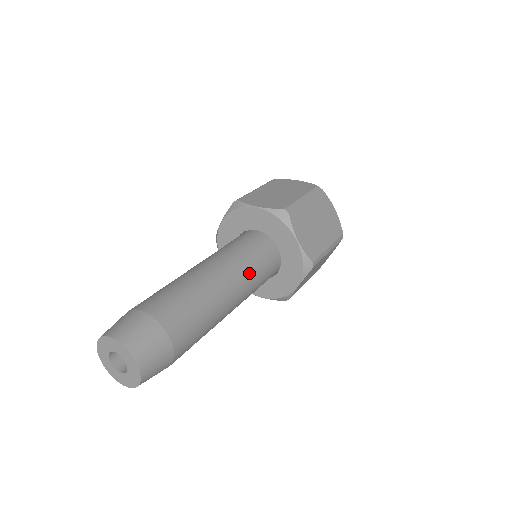
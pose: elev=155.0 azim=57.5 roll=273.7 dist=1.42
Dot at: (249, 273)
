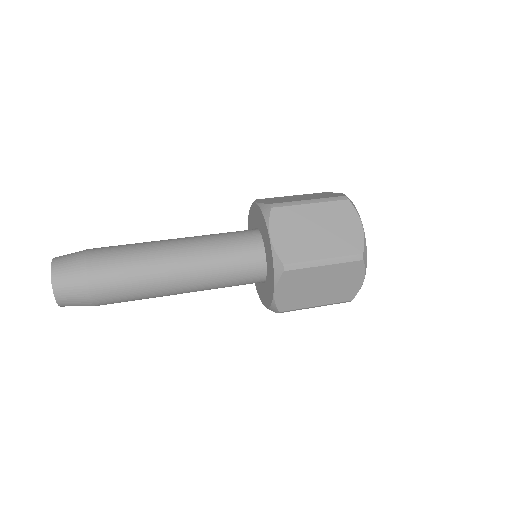
Dot at: (212, 283)
